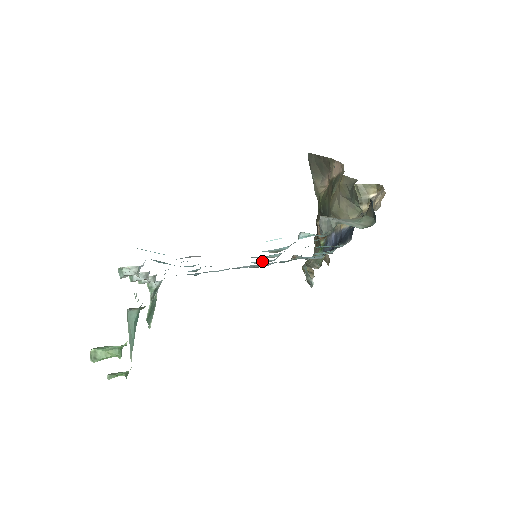
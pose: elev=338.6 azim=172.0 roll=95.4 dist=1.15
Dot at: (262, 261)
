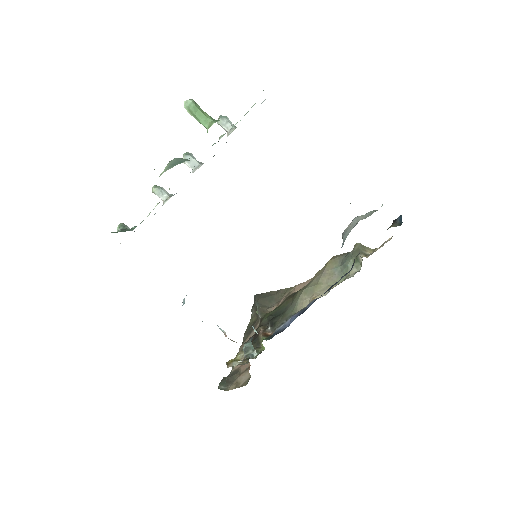
Dot at: occluded
